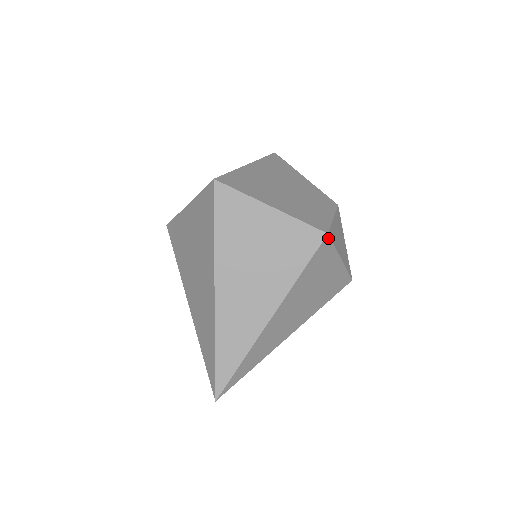
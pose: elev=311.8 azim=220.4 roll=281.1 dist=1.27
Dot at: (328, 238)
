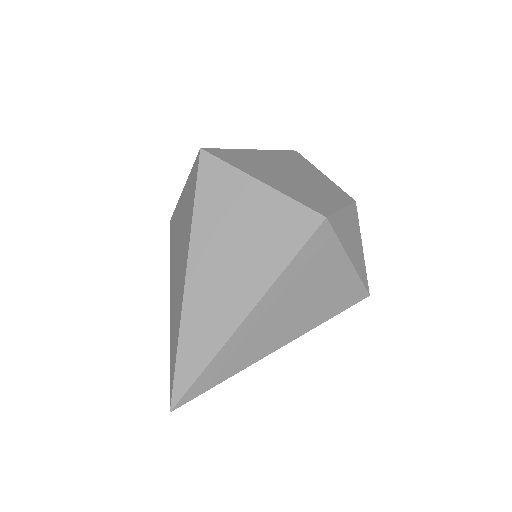
Dot at: (327, 224)
